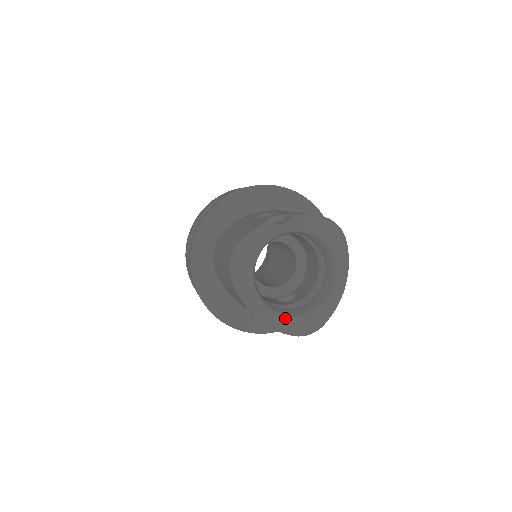
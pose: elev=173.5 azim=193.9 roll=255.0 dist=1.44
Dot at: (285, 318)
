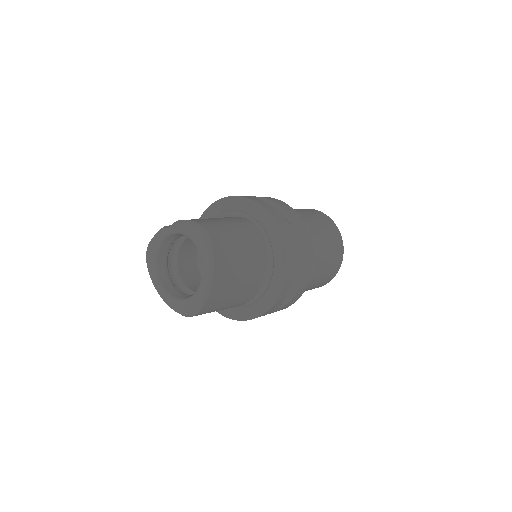
Dot at: (173, 300)
